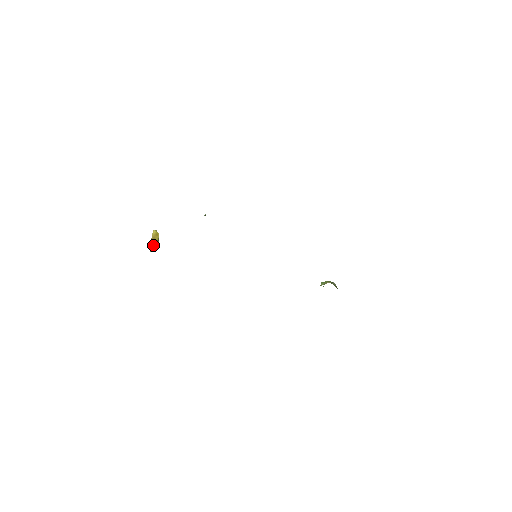
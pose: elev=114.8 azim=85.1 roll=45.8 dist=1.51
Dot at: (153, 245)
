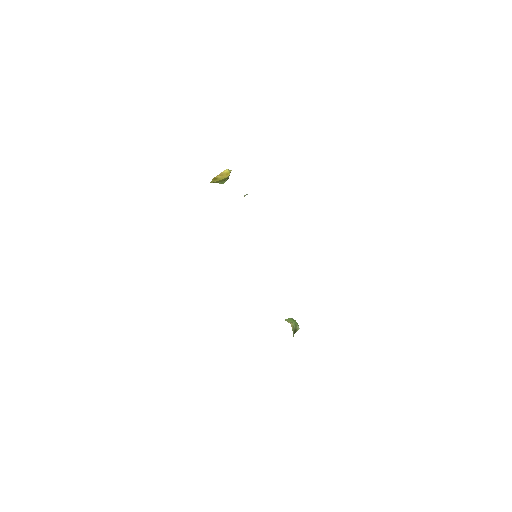
Dot at: (217, 179)
